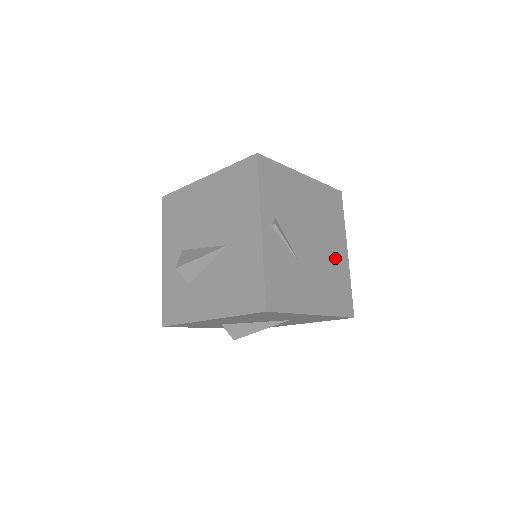
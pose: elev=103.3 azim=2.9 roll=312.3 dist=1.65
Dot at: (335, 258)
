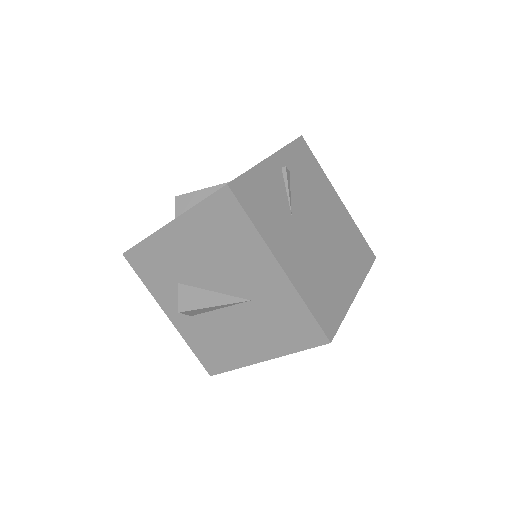
Dot at: (337, 275)
